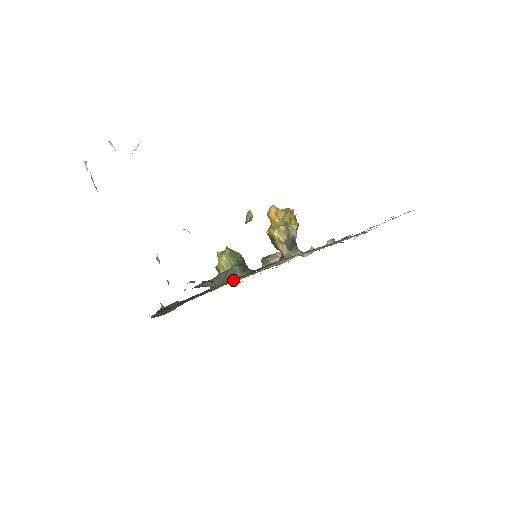
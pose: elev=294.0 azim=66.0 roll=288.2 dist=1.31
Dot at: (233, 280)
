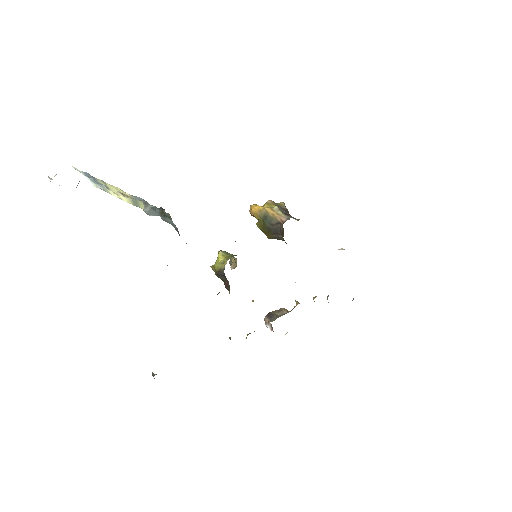
Dot at: occluded
